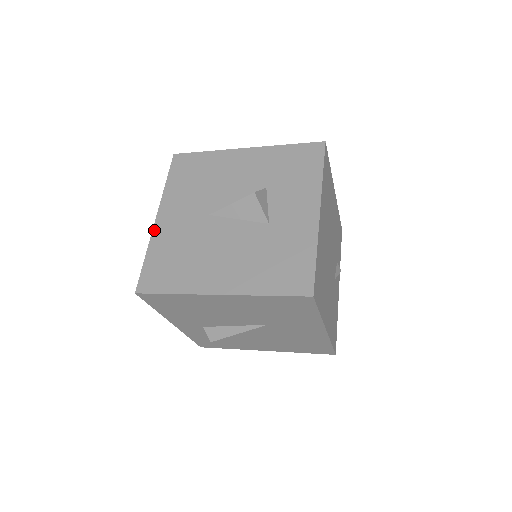
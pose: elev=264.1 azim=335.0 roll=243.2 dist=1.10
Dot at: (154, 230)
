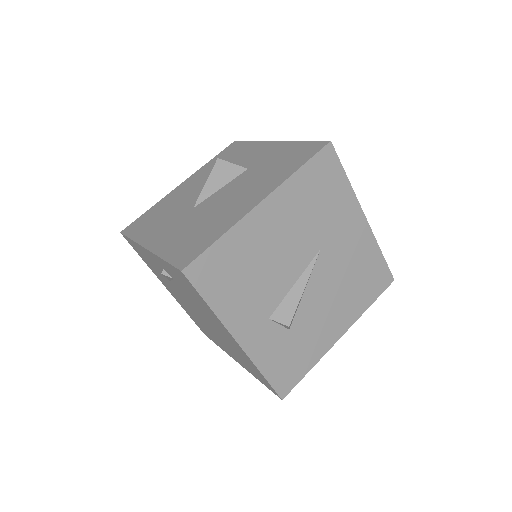
Dot at: (152, 250)
